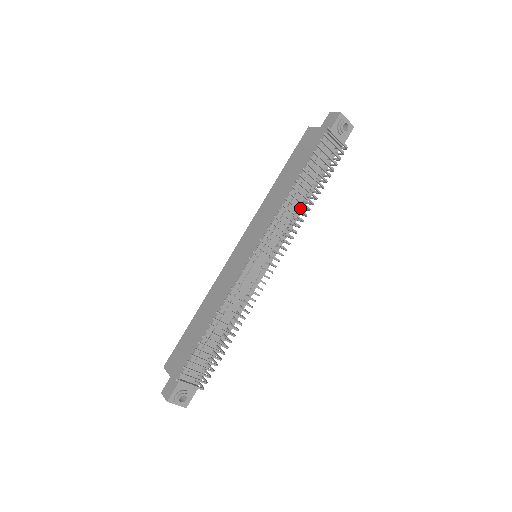
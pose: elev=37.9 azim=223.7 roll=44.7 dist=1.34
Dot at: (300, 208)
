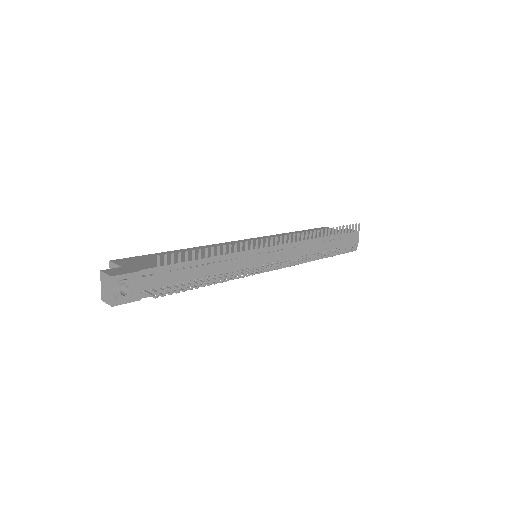
Dot at: (306, 256)
